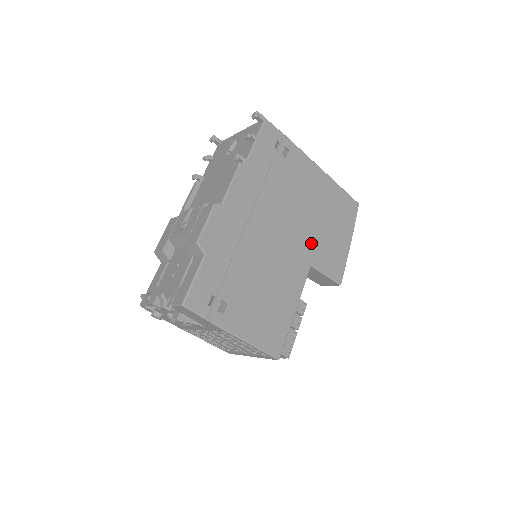
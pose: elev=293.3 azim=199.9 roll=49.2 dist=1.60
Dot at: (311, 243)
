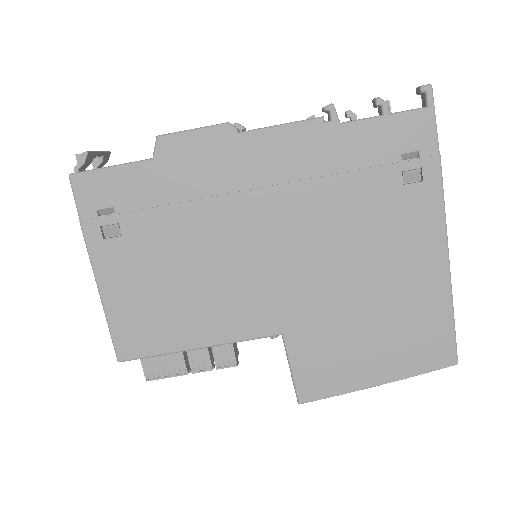
Dot at: (314, 314)
